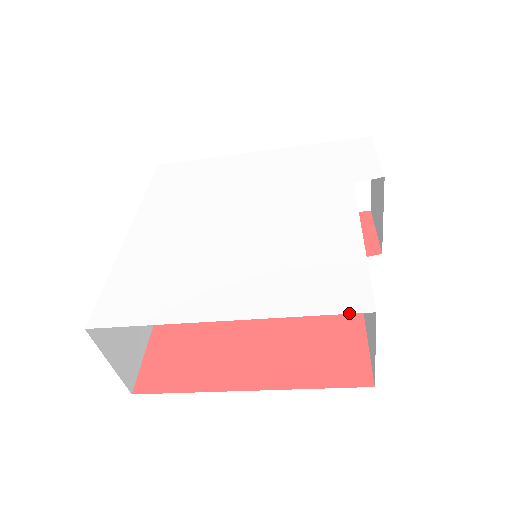
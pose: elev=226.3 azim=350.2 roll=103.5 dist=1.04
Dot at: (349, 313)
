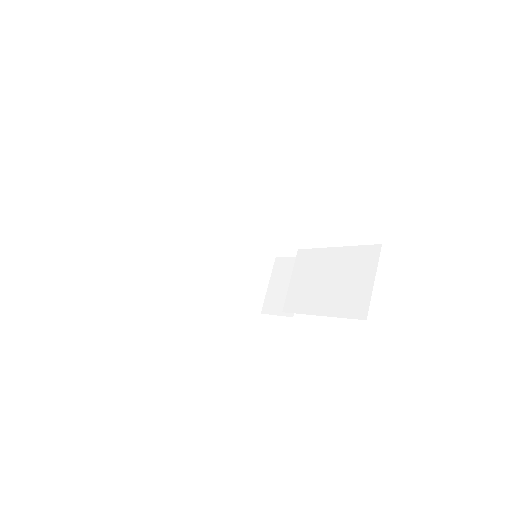
Dot at: occluded
